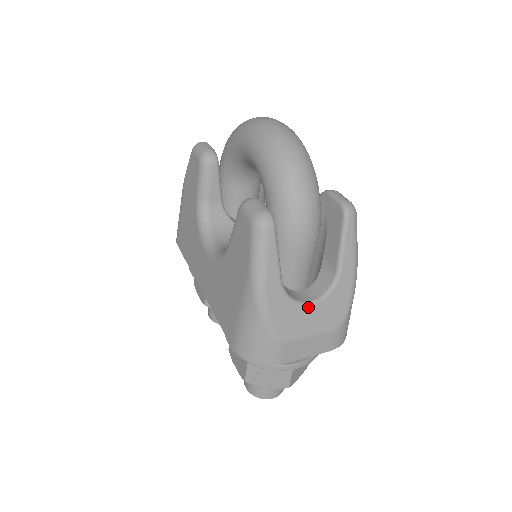
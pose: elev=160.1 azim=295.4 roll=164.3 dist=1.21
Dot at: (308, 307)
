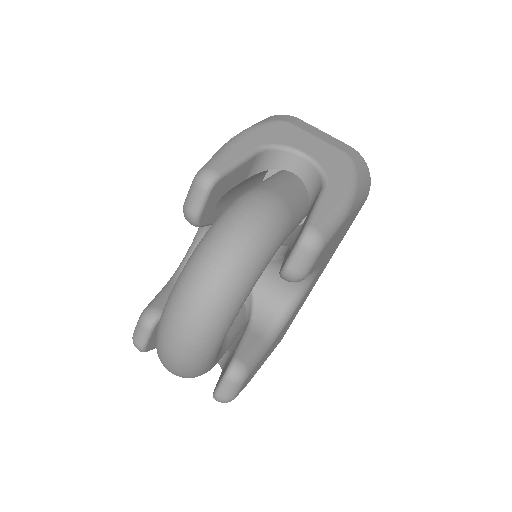
Dot at: occluded
